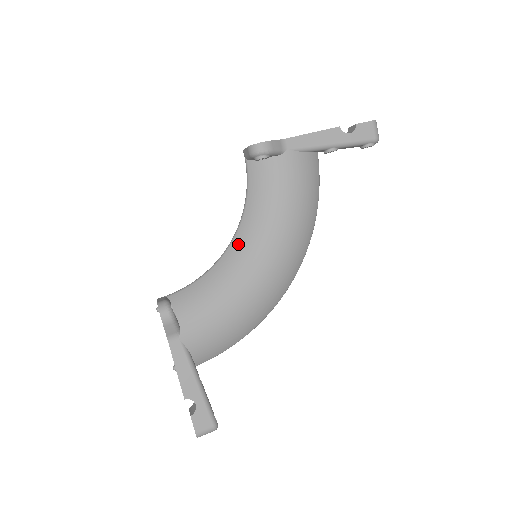
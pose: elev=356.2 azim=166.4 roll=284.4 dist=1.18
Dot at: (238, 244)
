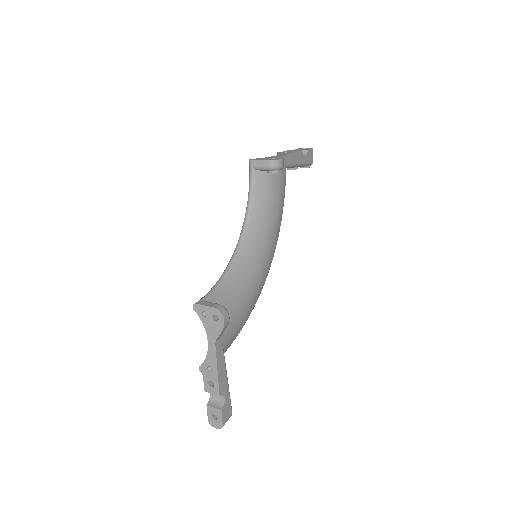
Dot at: (248, 246)
